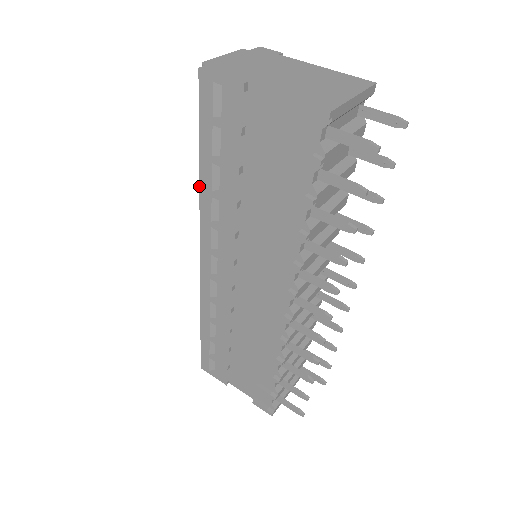
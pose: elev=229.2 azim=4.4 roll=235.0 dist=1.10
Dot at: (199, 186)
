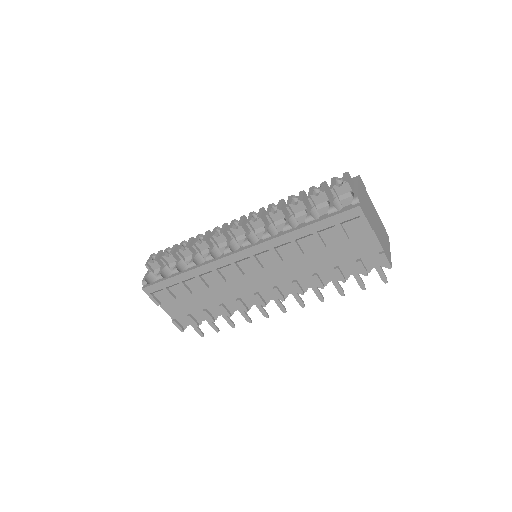
Dot at: (289, 232)
